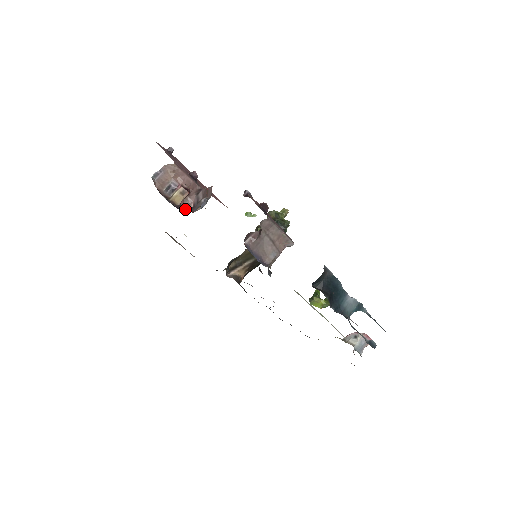
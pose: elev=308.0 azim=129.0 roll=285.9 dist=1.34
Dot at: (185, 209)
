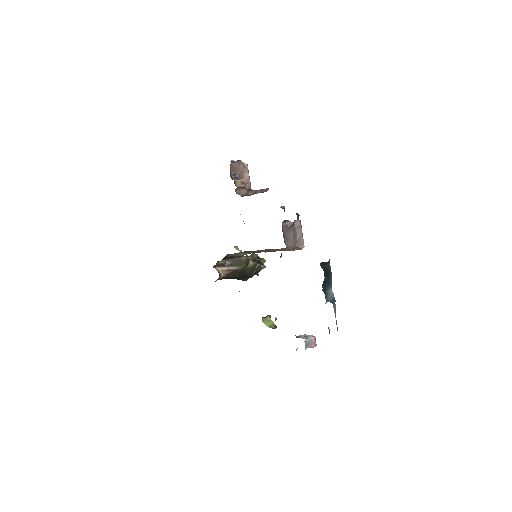
Dot at: occluded
